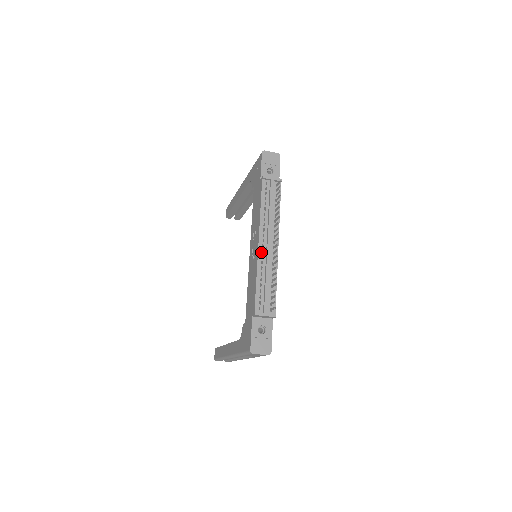
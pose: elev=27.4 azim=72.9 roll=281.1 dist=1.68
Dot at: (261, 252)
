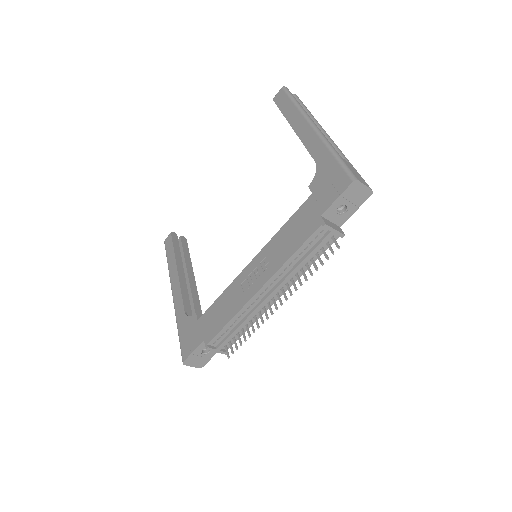
Dot at: (255, 299)
